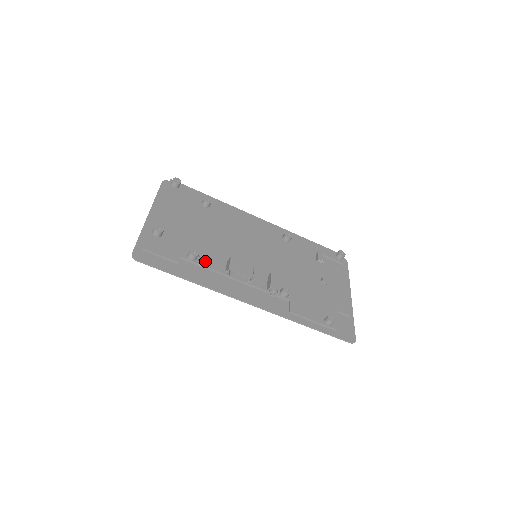
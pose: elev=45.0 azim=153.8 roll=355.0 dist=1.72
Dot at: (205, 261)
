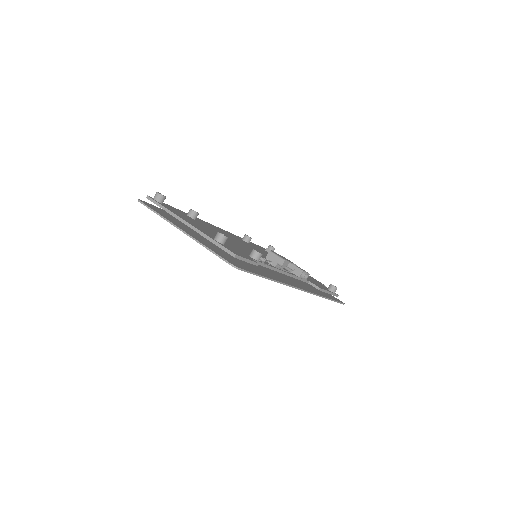
Dot at: occluded
